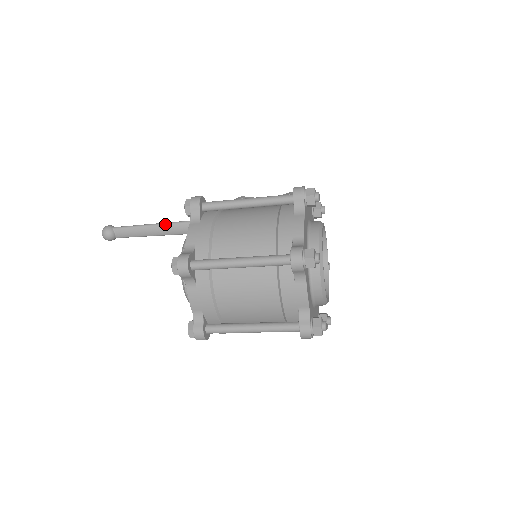
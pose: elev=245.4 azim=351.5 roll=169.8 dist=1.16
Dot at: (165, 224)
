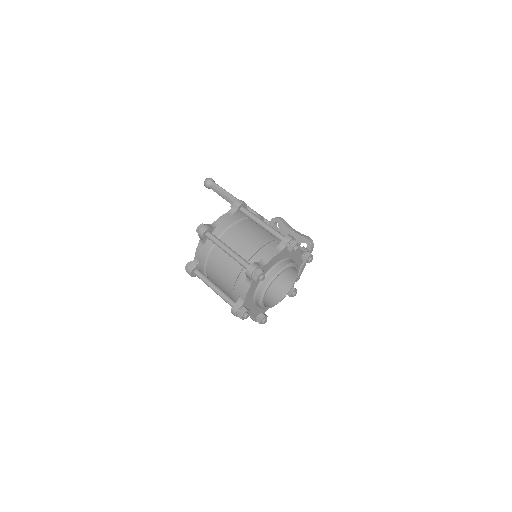
Dot at: occluded
